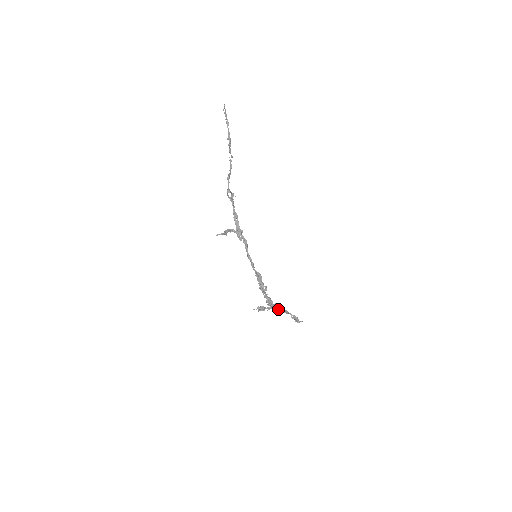
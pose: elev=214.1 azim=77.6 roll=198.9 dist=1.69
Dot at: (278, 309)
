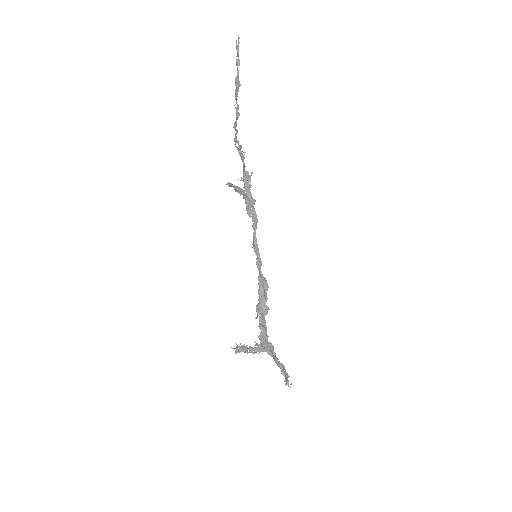
Dot at: (269, 354)
